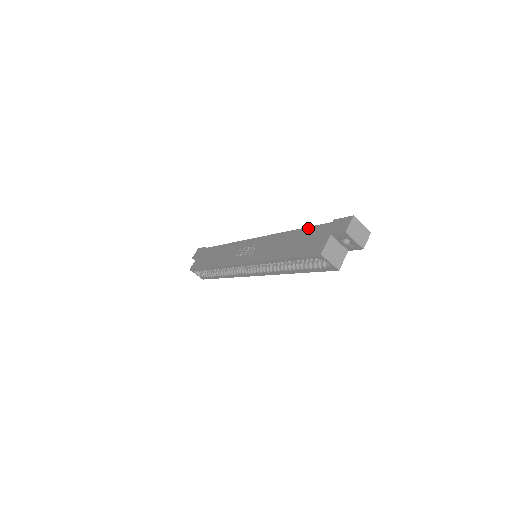
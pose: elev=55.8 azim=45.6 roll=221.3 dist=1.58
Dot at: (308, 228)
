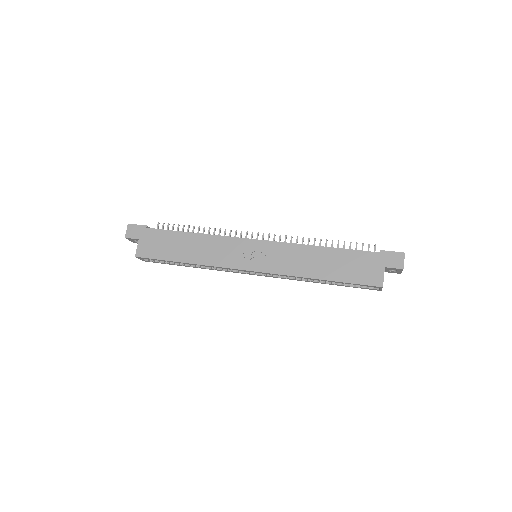
Dot at: (348, 251)
